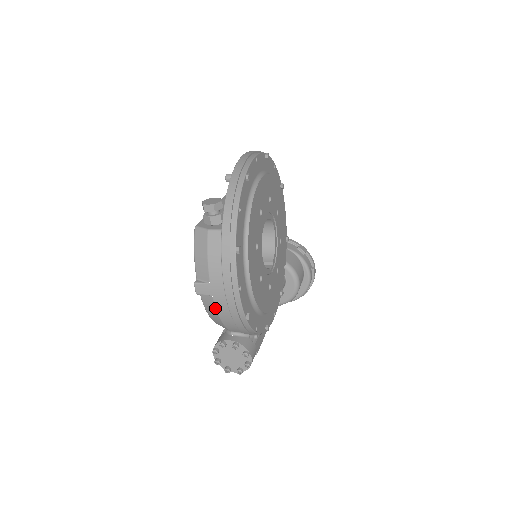
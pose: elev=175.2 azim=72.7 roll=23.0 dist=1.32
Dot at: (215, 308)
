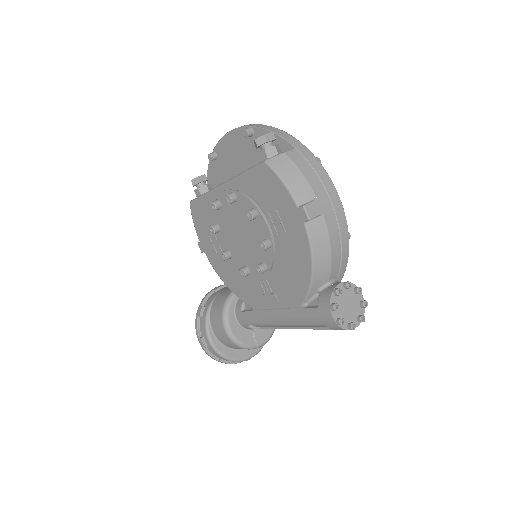
Dot at: (327, 232)
